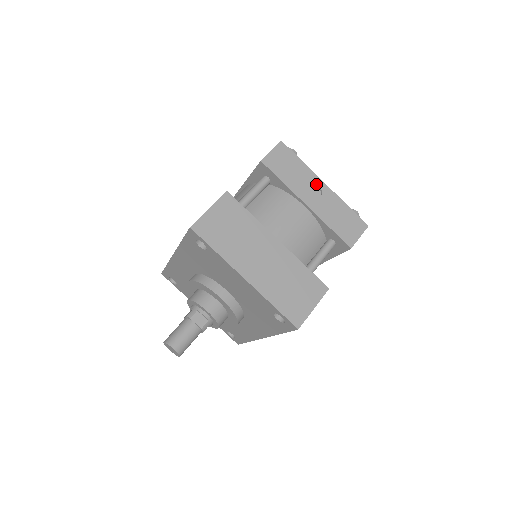
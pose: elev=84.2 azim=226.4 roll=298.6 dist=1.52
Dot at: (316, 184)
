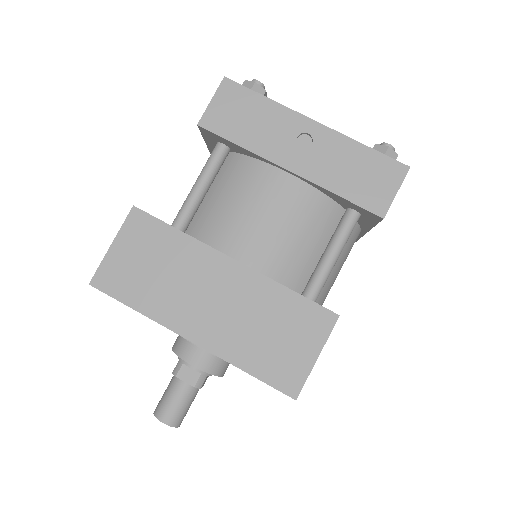
Dot at: (298, 128)
